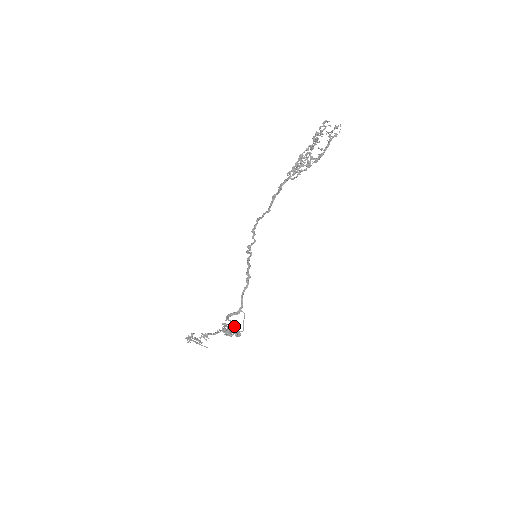
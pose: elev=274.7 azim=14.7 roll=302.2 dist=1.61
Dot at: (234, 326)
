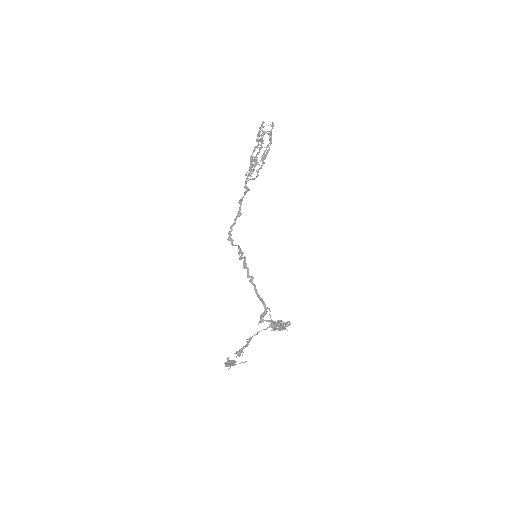
Dot at: occluded
